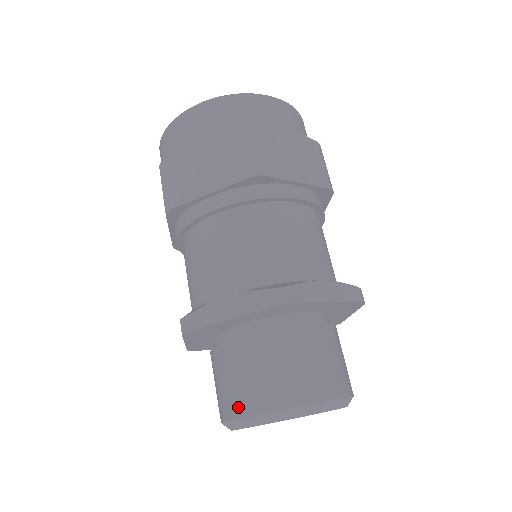
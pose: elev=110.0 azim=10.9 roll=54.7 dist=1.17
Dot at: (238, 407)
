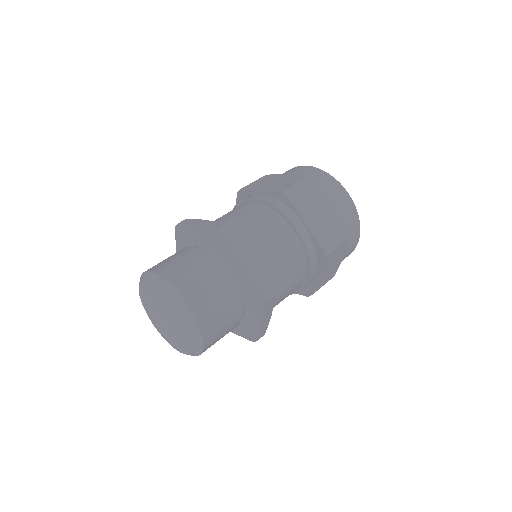
Dot at: occluded
